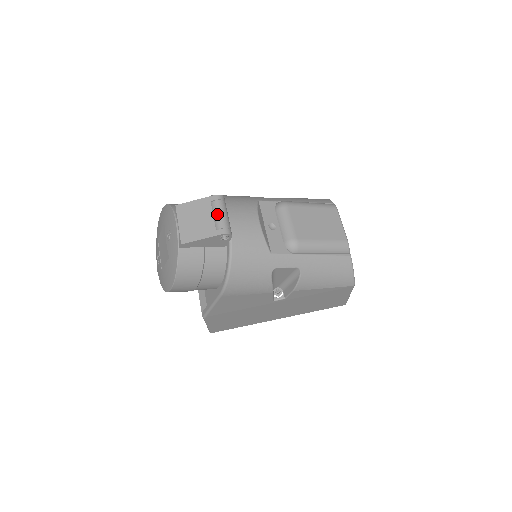
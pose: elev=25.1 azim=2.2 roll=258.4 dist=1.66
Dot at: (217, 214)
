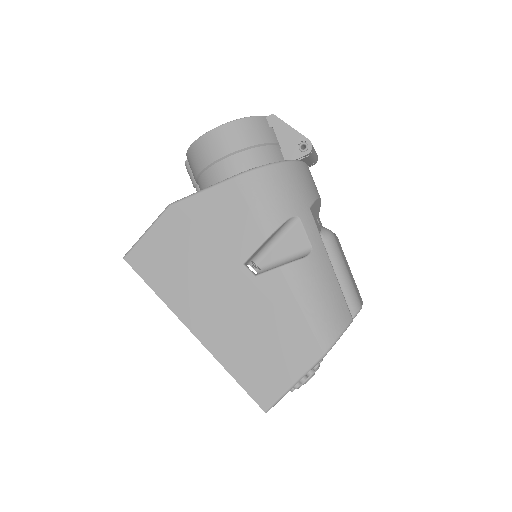
Dot at: occluded
